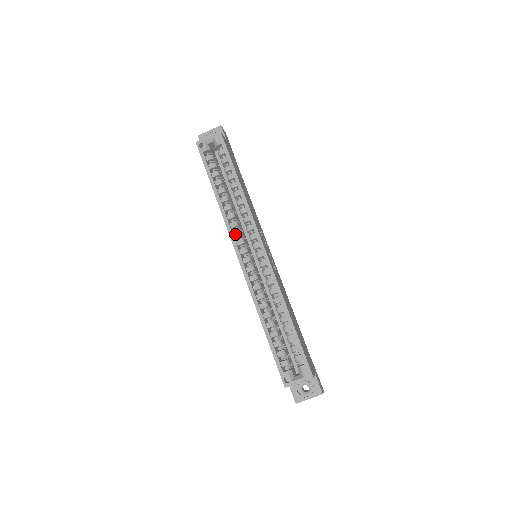
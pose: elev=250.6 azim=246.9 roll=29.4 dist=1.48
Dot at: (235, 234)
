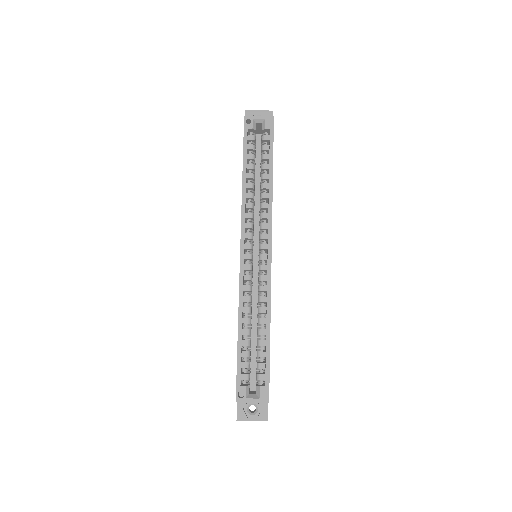
Dot at: (247, 226)
